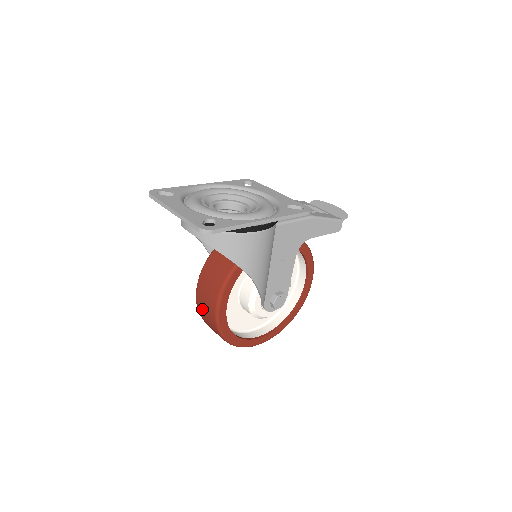
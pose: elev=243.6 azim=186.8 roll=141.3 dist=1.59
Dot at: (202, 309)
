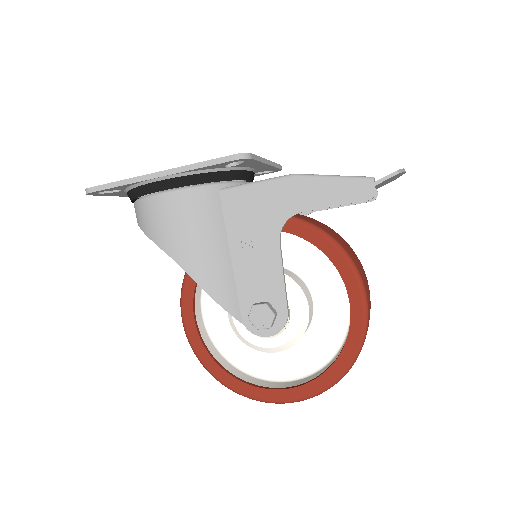
Dot at: occluded
